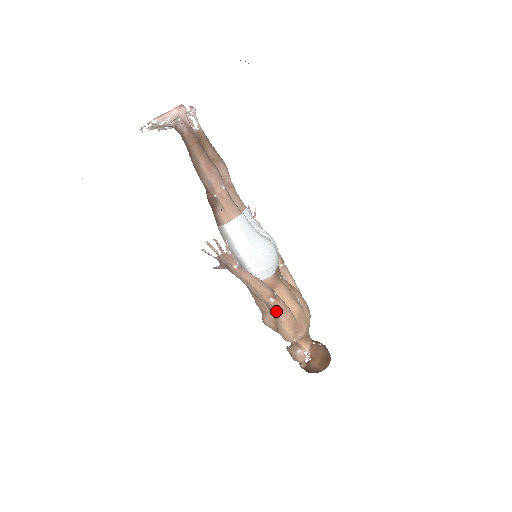
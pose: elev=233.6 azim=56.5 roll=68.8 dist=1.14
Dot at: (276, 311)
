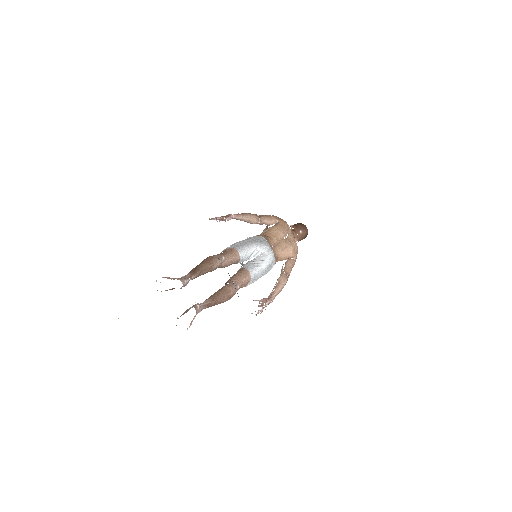
Dot at: occluded
